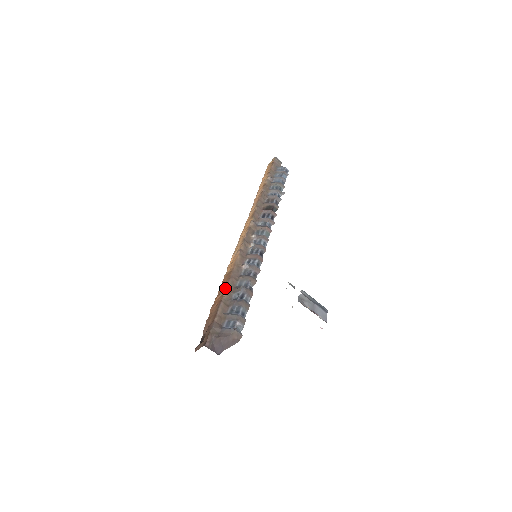
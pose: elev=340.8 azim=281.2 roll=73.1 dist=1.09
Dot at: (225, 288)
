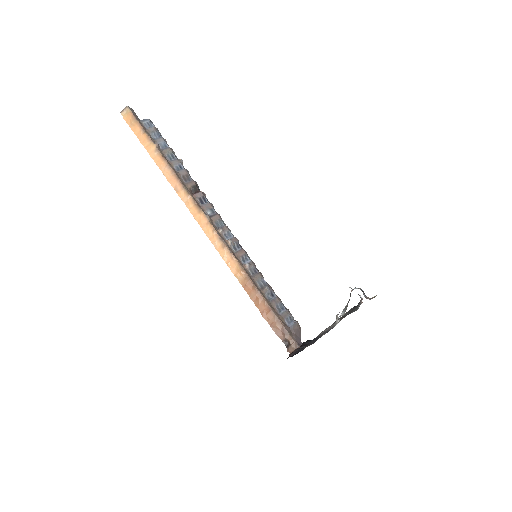
Dot at: (260, 295)
